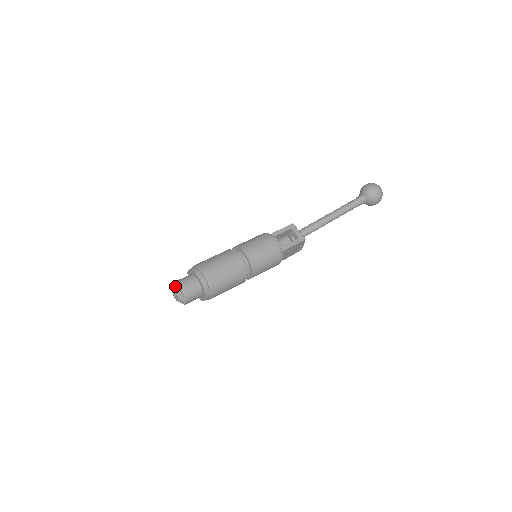
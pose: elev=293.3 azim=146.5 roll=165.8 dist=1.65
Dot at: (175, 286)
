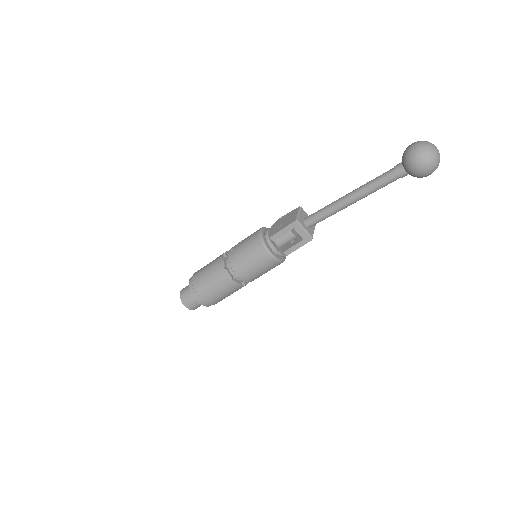
Dot at: (181, 301)
